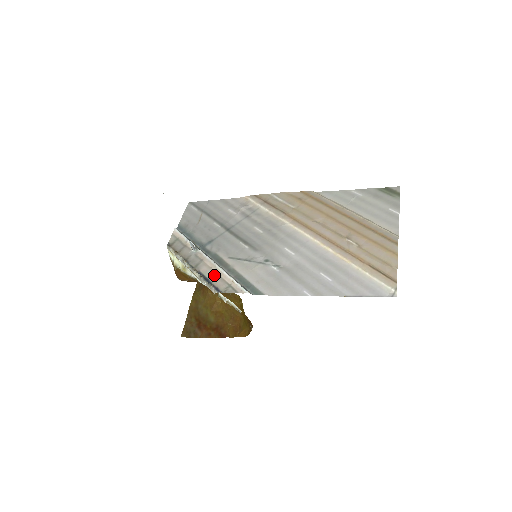
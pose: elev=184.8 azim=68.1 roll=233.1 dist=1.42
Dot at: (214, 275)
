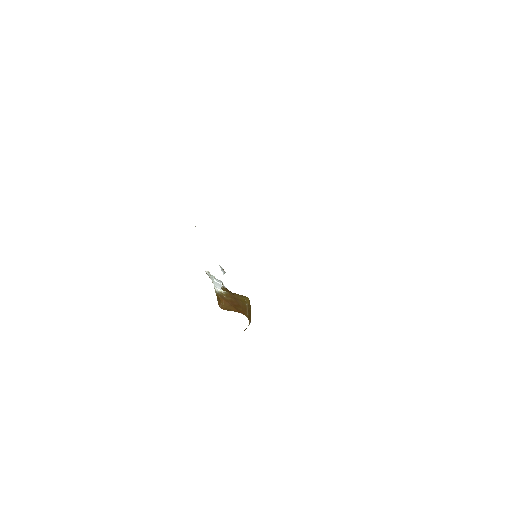
Dot at: occluded
